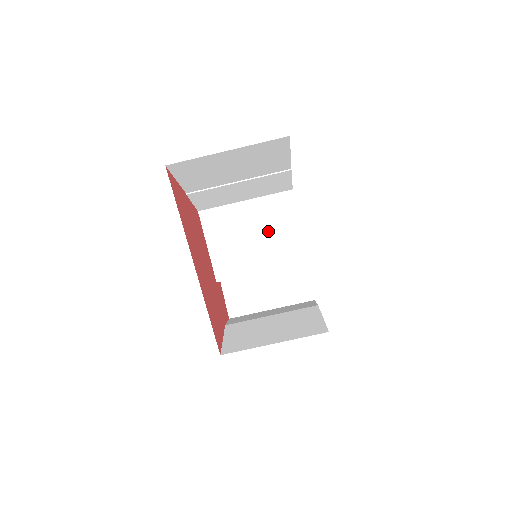
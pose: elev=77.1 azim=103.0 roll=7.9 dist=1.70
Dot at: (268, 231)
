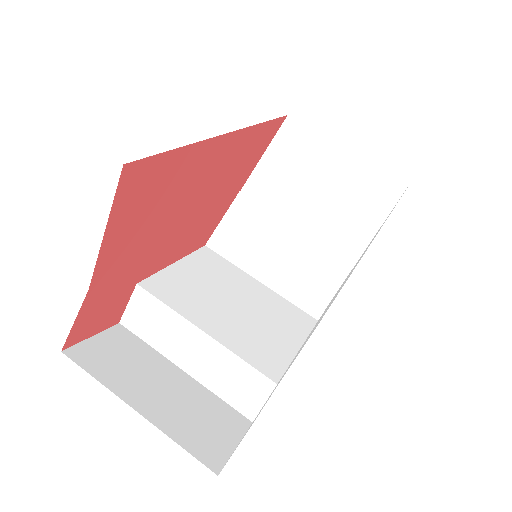
Dot at: (258, 317)
